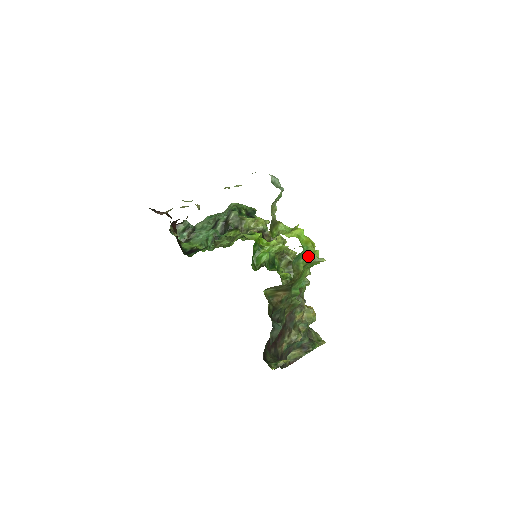
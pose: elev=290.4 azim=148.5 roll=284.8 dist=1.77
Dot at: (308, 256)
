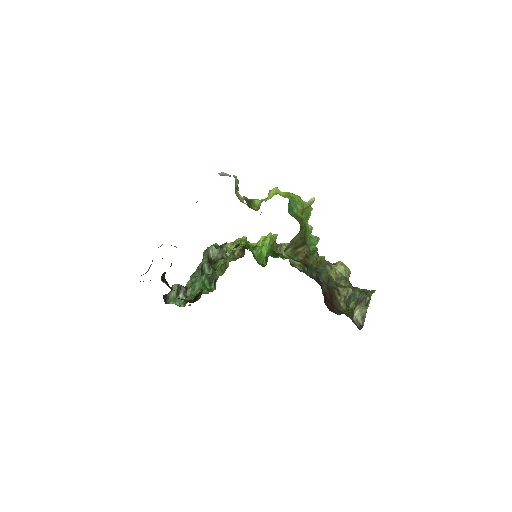
Dot at: (298, 204)
